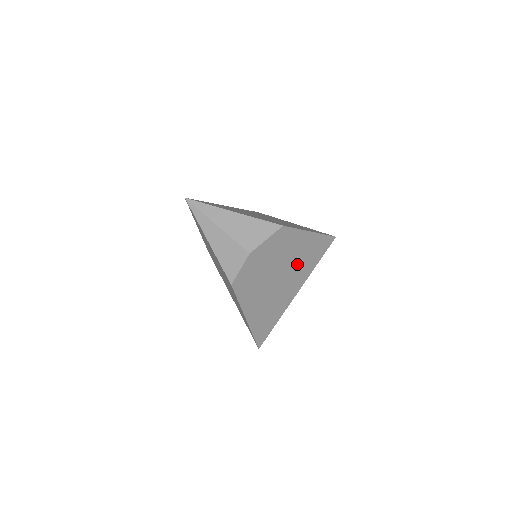
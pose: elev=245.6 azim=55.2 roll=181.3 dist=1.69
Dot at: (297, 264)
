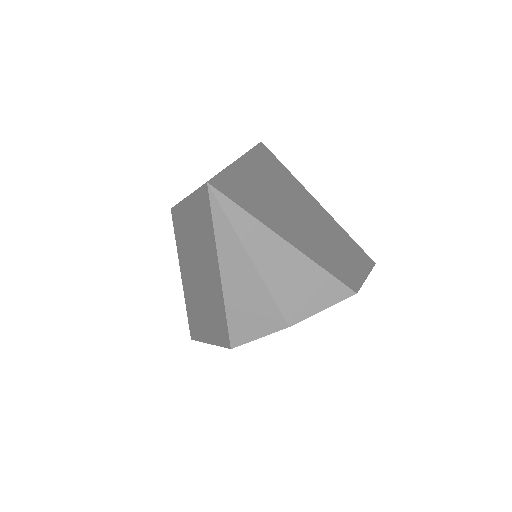
Dot at: occluded
